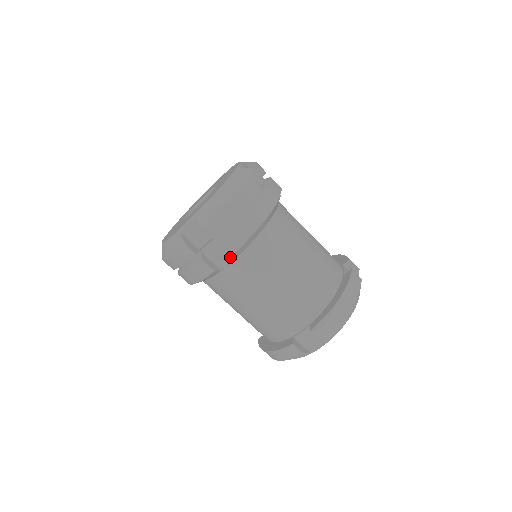
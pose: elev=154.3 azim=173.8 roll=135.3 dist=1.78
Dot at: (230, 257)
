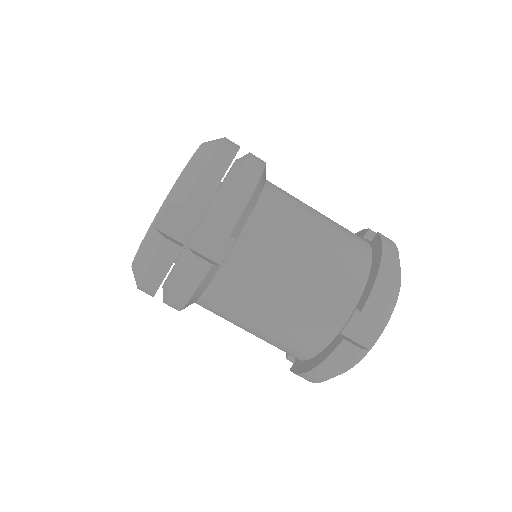
Dot at: (227, 242)
